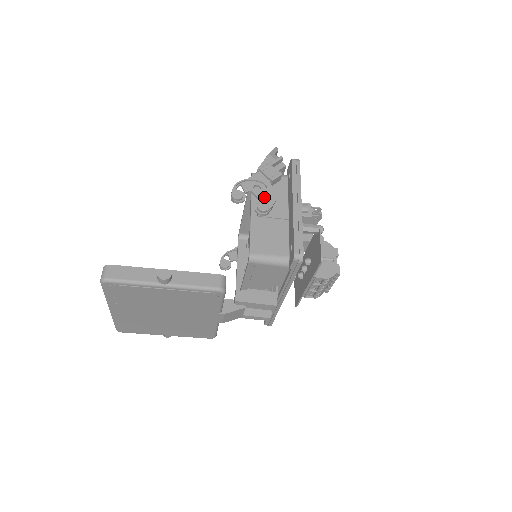
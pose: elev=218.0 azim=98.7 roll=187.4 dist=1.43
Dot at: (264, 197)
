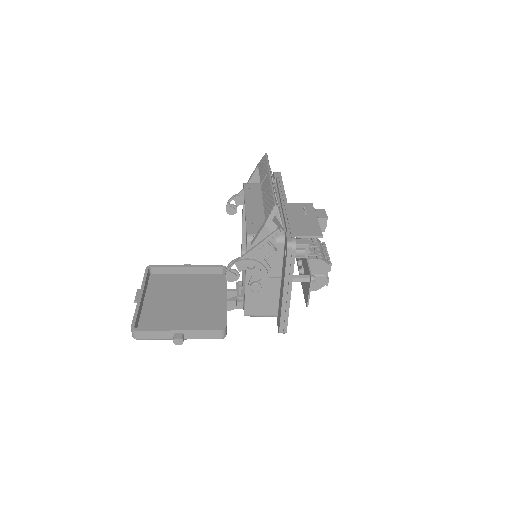
Dot at: (257, 275)
